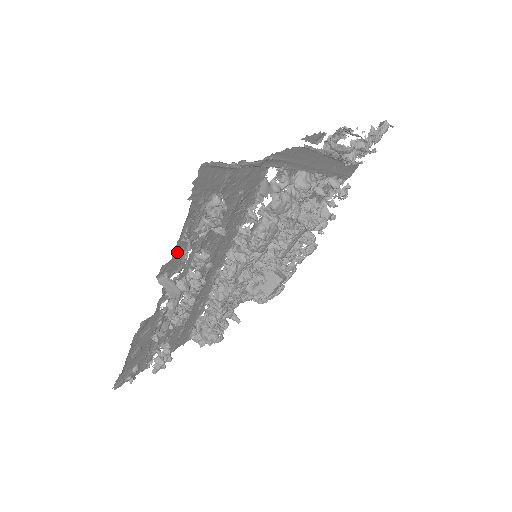
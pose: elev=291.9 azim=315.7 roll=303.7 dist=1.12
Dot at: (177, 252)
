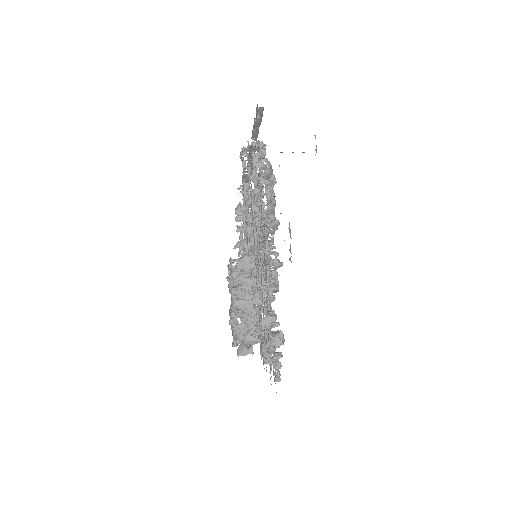
Dot at: (261, 191)
